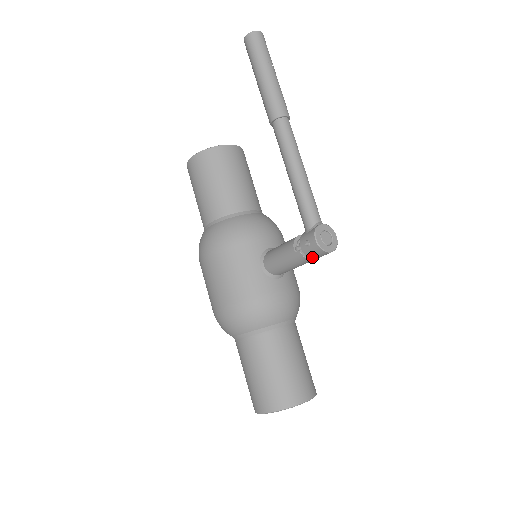
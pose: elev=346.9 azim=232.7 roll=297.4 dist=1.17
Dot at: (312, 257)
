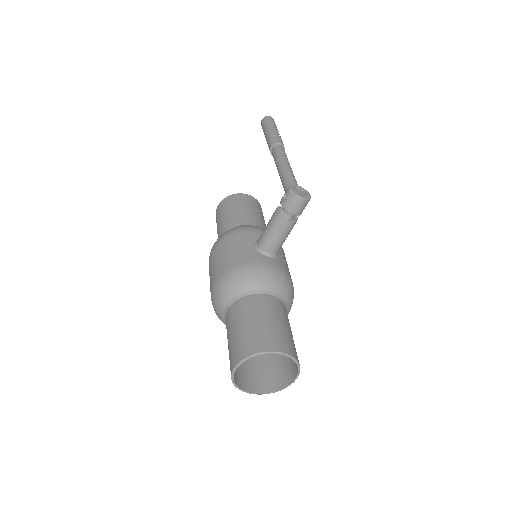
Dot at: (289, 209)
